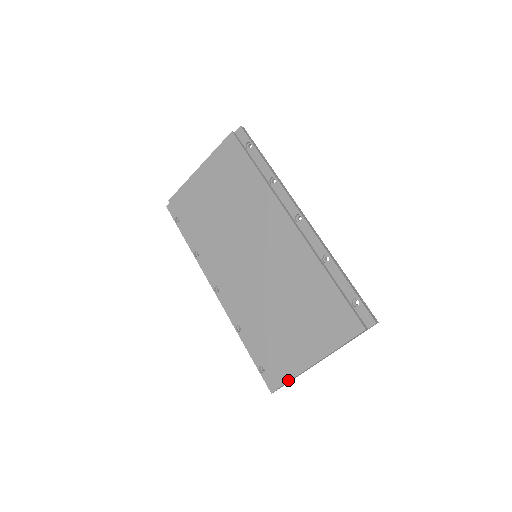
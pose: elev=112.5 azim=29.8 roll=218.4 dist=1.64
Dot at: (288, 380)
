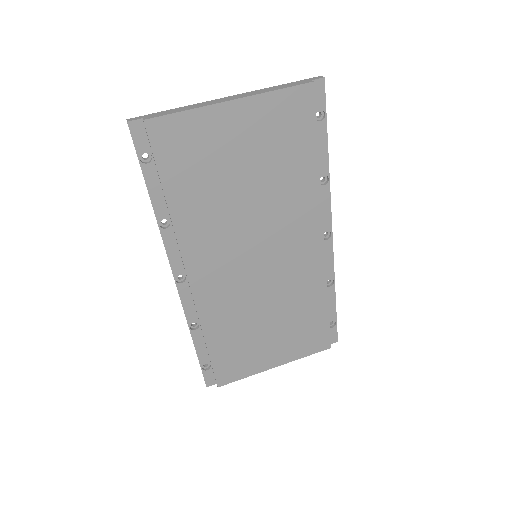
Dot at: (237, 380)
